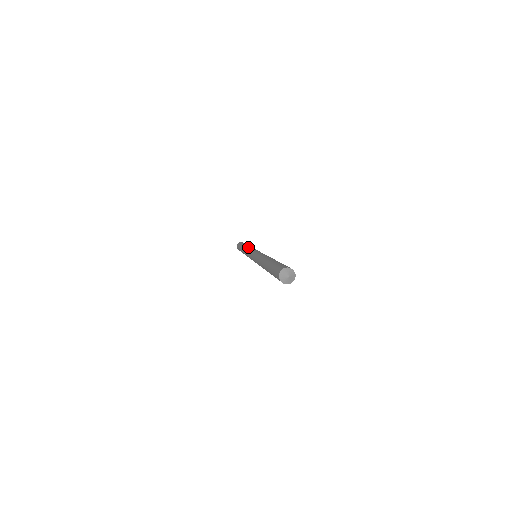
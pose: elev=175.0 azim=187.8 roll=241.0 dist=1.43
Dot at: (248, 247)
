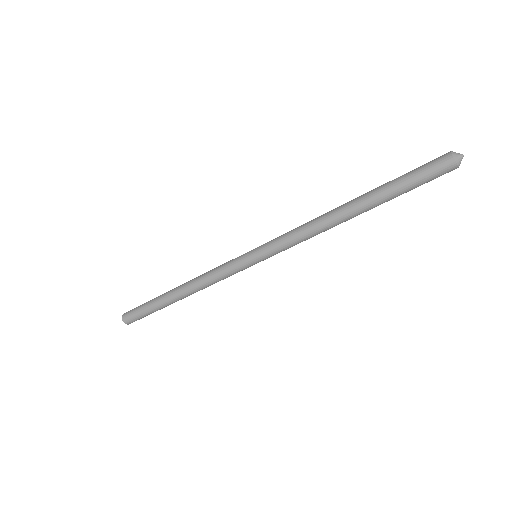
Dot at: (205, 273)
